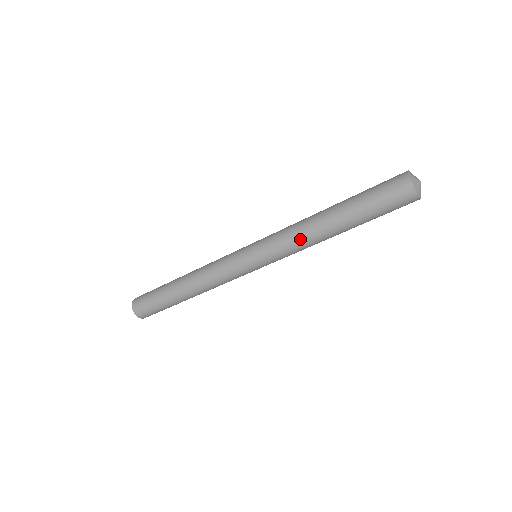
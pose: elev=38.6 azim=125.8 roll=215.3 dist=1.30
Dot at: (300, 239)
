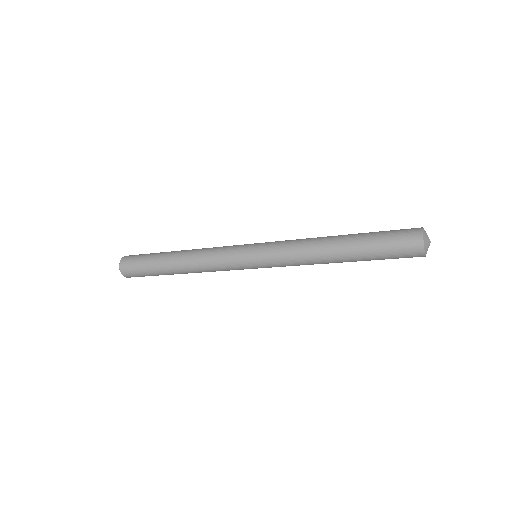
Dot at: (304, 258)
